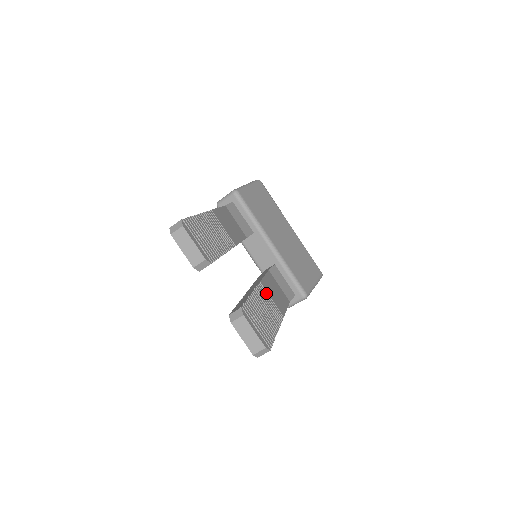
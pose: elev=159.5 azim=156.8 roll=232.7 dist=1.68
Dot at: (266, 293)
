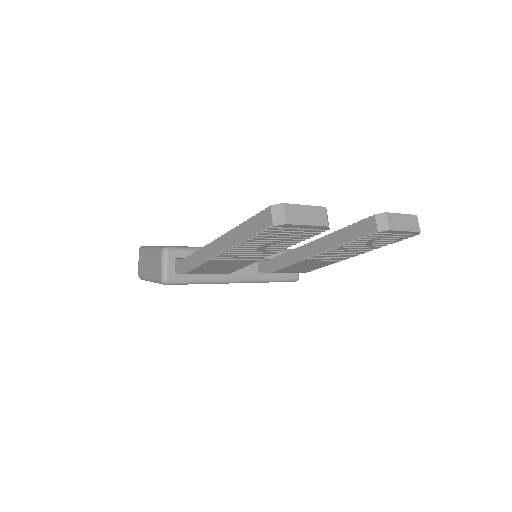
Dot at: occluded
